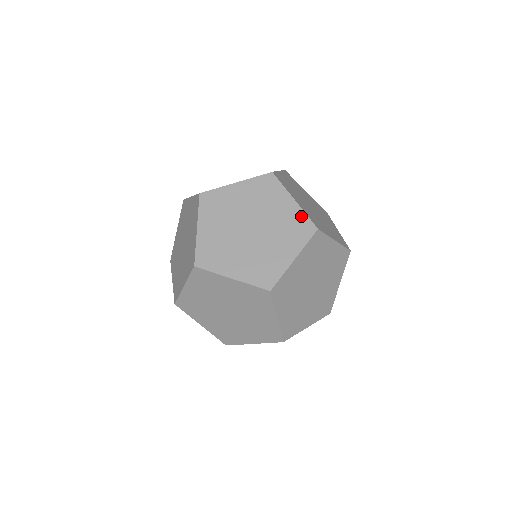
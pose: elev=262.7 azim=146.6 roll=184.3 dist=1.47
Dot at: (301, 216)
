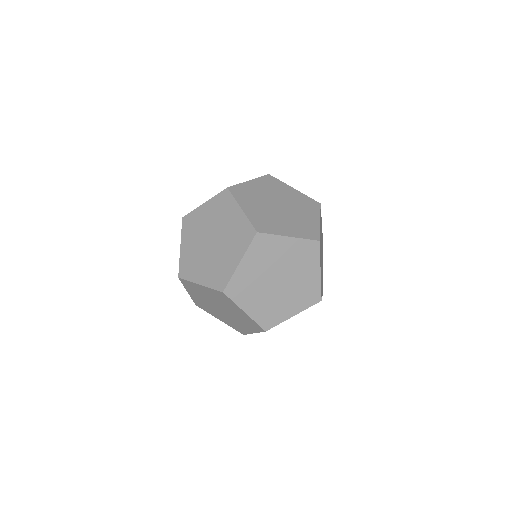
Dot at: (252, 321)
